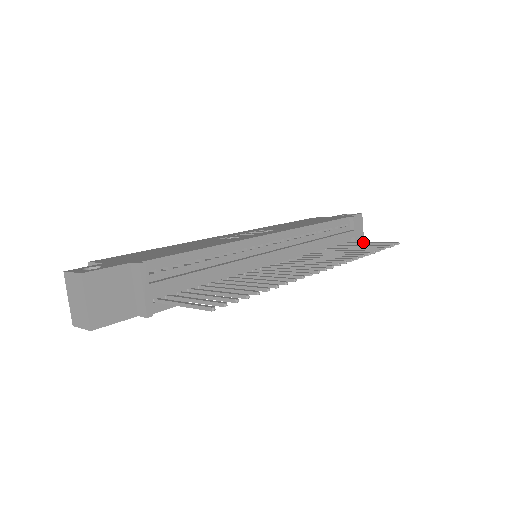
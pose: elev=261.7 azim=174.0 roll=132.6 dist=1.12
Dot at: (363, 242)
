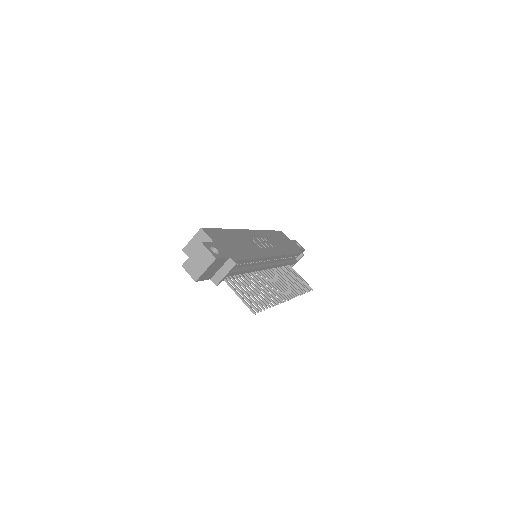
Dot at: occluded
